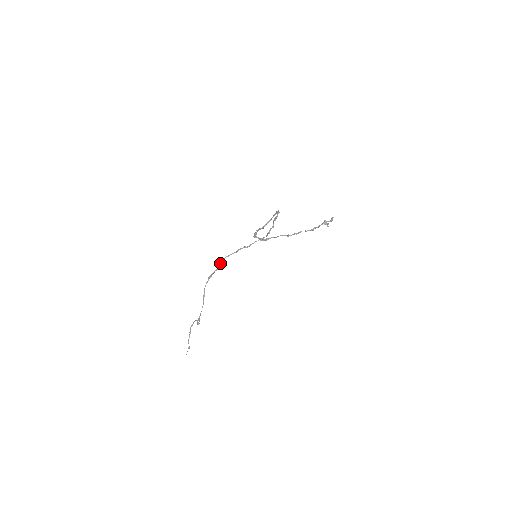
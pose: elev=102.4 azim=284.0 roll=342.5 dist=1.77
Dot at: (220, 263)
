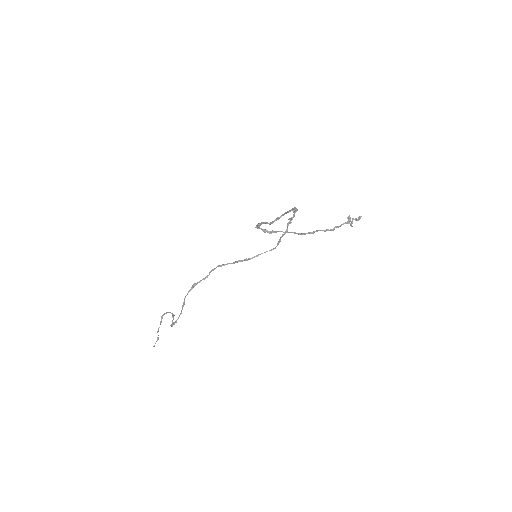
Dot at: (210, 271)
